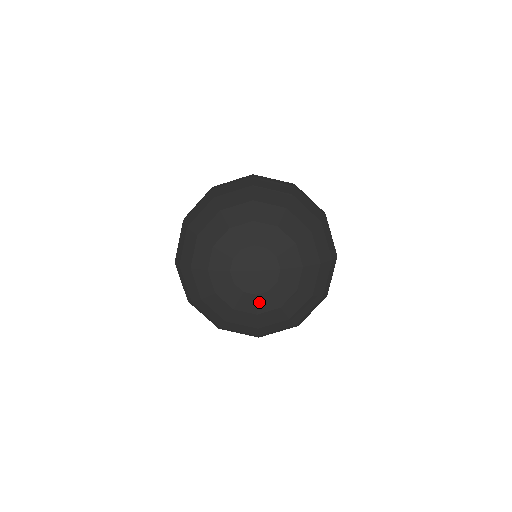
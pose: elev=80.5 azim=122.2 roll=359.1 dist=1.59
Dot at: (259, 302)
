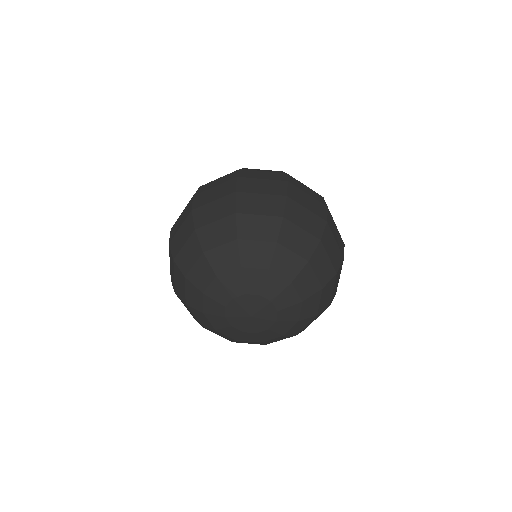
Dot at: (261, 336)
